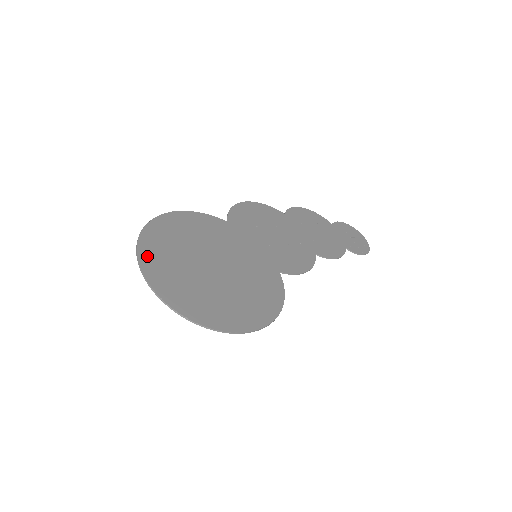
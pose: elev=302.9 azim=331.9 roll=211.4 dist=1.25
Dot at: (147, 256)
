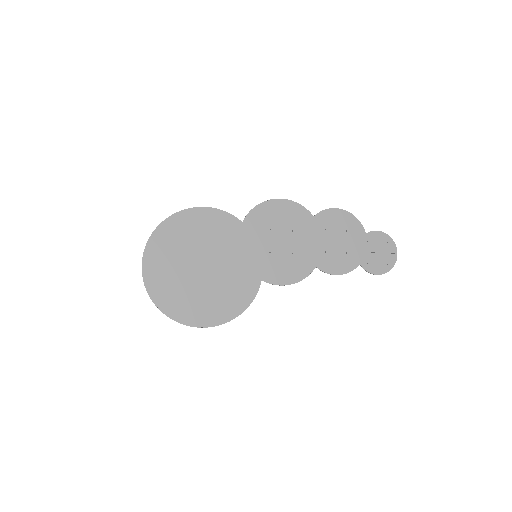
Dot at: (152, 250)
